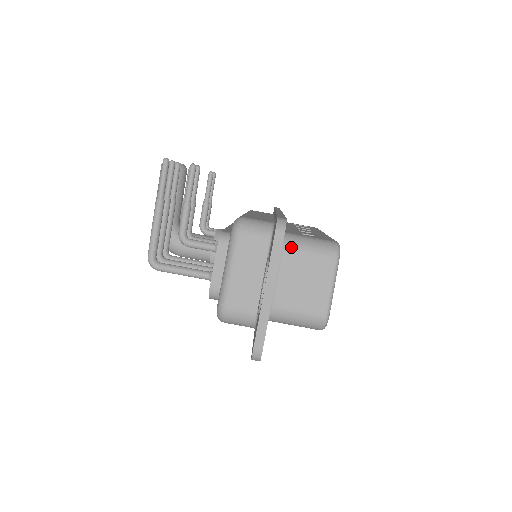
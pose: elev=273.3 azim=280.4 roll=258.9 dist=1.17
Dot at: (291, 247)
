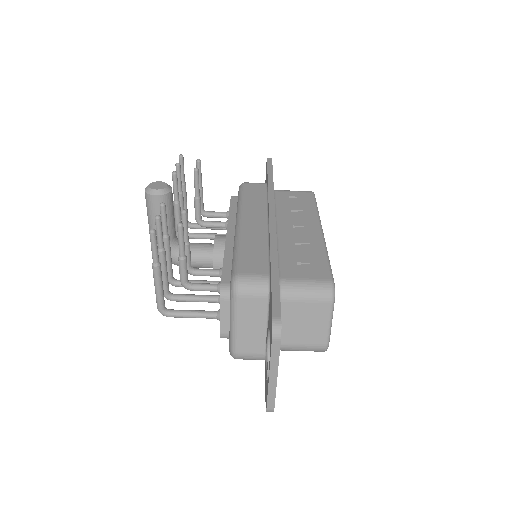
Dot at: (288, 298)
